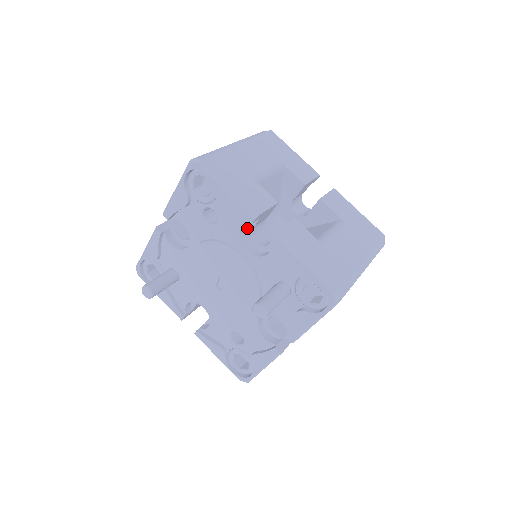
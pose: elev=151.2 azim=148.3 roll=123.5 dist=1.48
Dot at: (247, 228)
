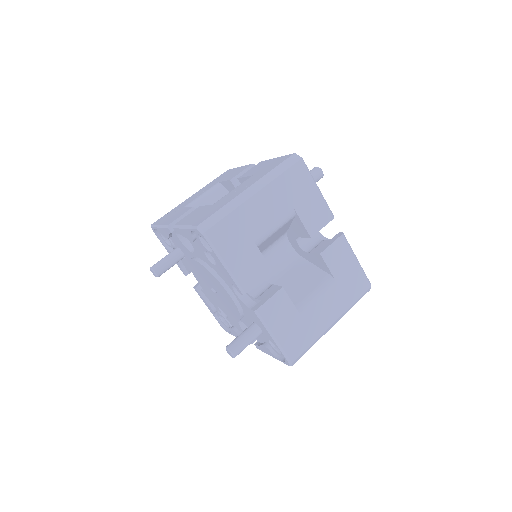
Dot at: occluded
